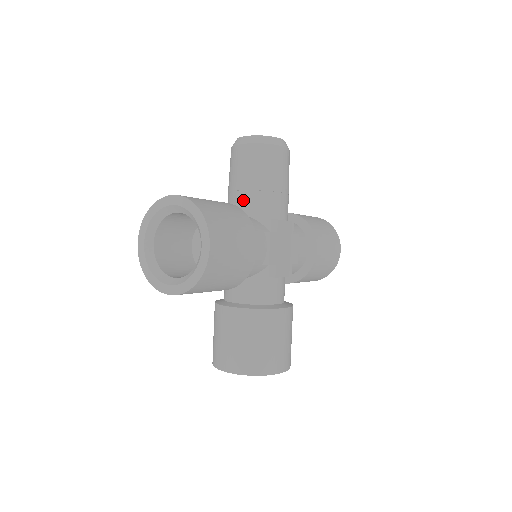
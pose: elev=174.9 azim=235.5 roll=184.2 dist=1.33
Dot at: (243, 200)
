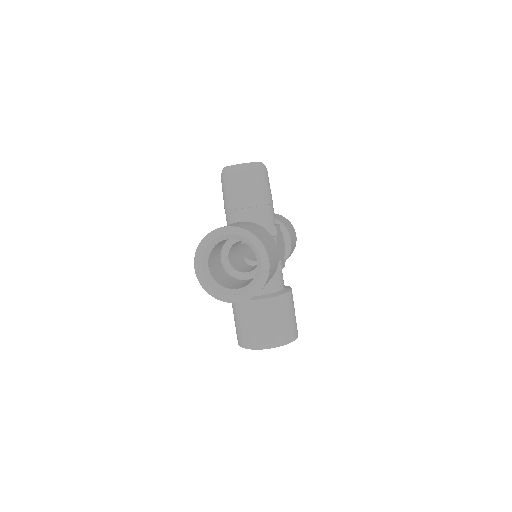
Dot at: (247, 216)
